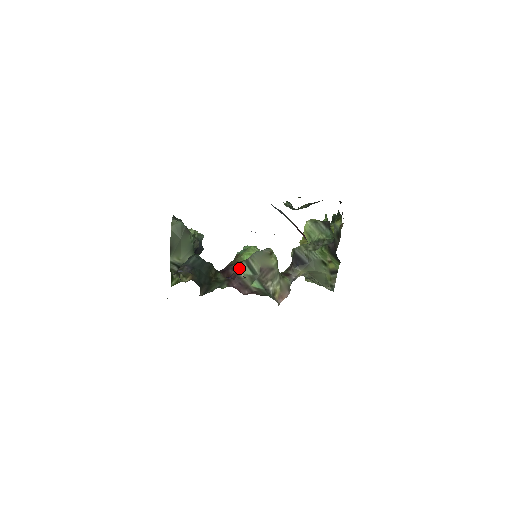
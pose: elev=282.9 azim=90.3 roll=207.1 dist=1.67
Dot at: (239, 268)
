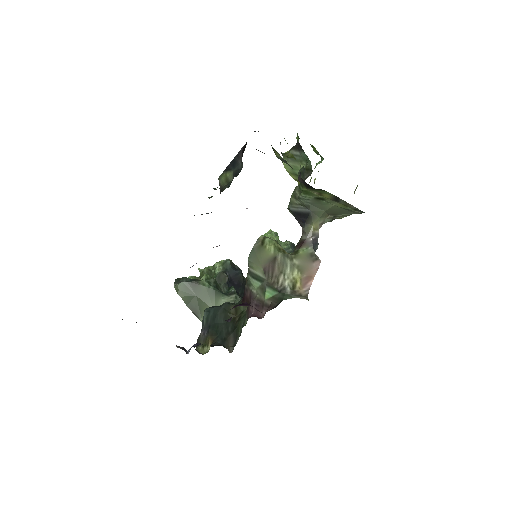
Dot at: (249, 285)
